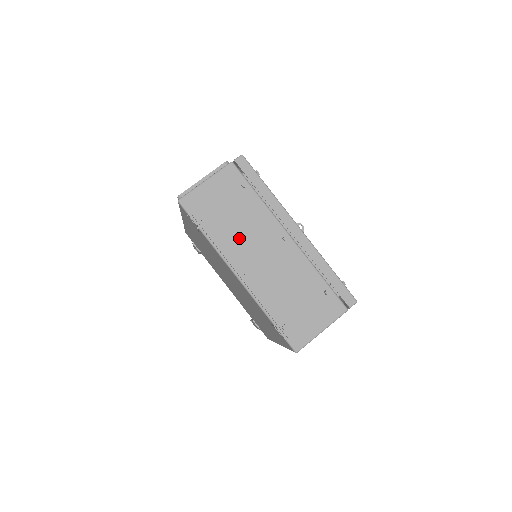
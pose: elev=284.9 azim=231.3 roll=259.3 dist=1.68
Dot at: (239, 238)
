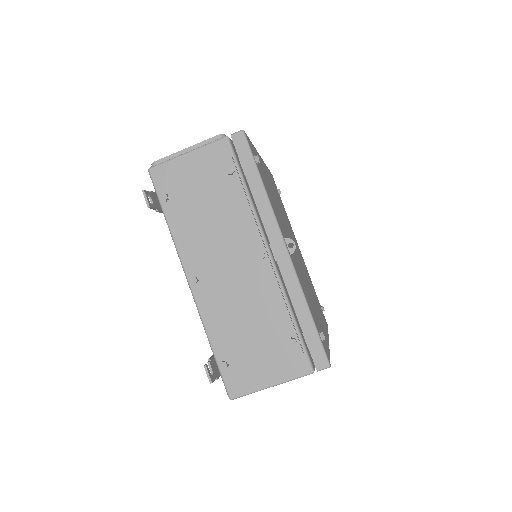
Dot at: (204, 237)
